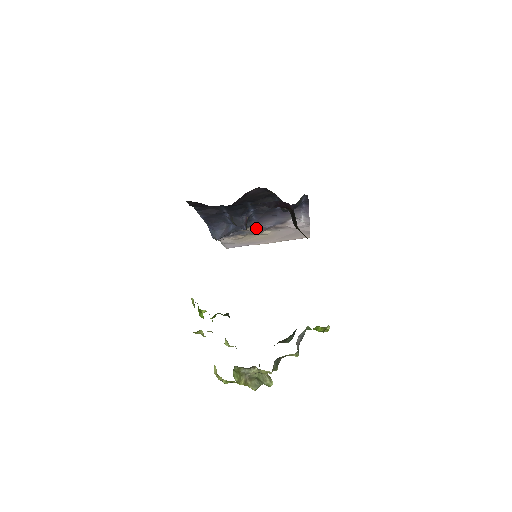
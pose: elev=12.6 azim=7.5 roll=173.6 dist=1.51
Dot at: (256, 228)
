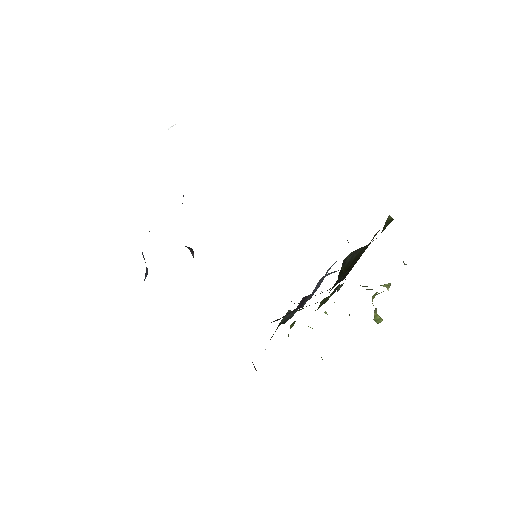
Dot at: occluded
